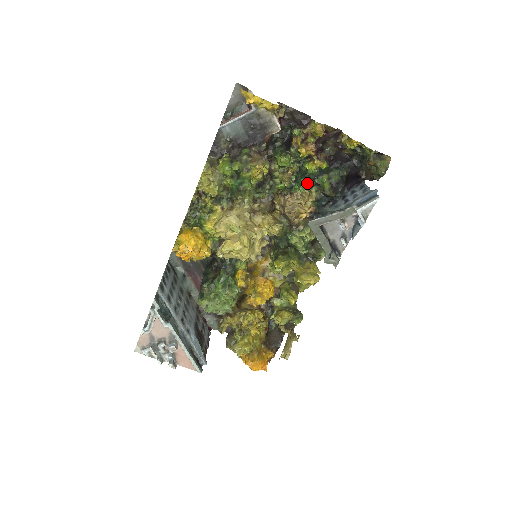
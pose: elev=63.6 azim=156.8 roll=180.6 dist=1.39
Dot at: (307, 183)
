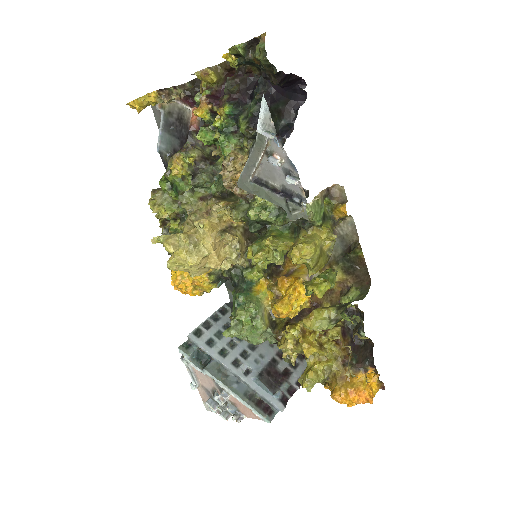
Dot at: (227, 142)
